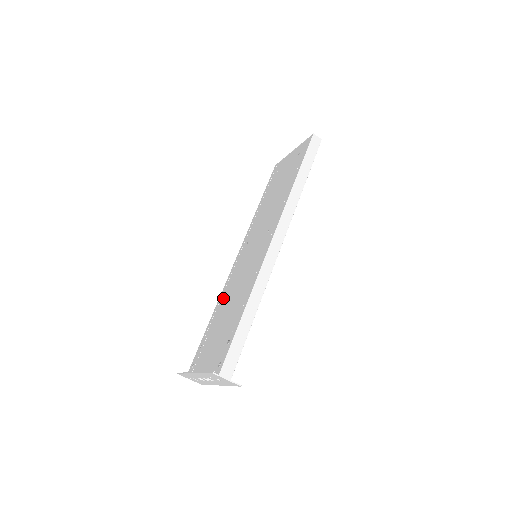
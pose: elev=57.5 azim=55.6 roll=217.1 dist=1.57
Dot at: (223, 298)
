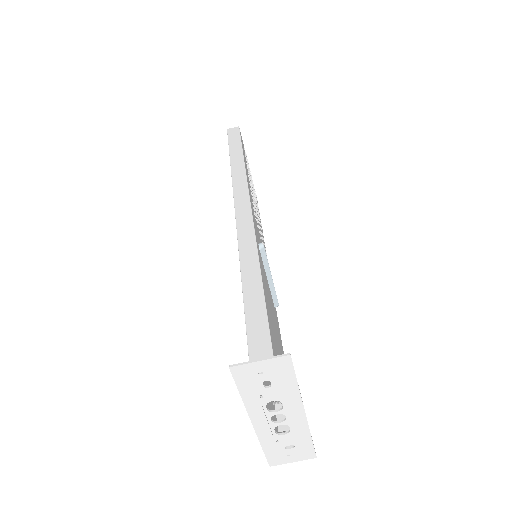
Dot at: occluded
